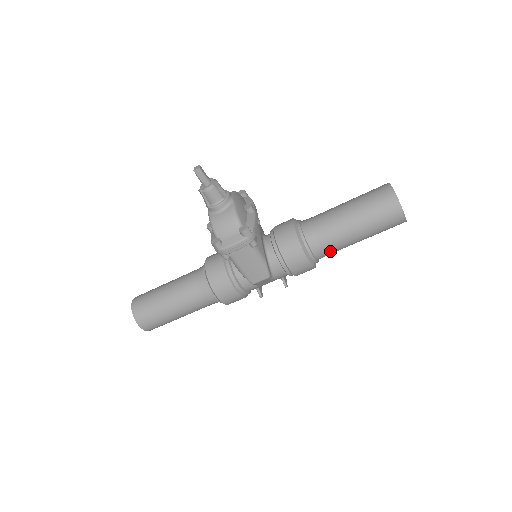
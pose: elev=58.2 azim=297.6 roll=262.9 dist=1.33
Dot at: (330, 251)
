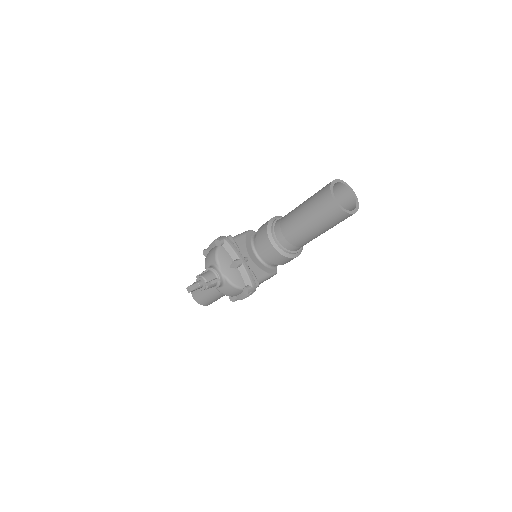
Dot at: occluded
